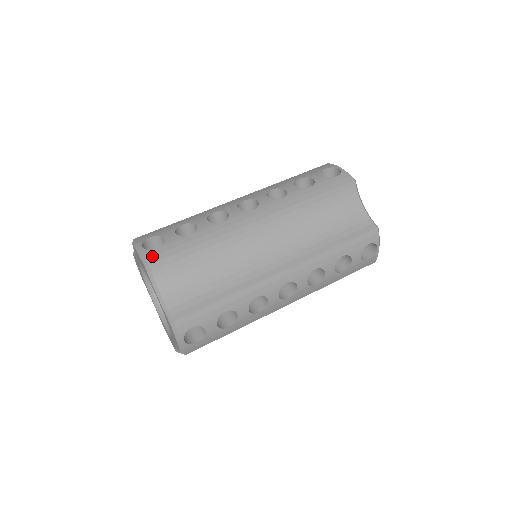
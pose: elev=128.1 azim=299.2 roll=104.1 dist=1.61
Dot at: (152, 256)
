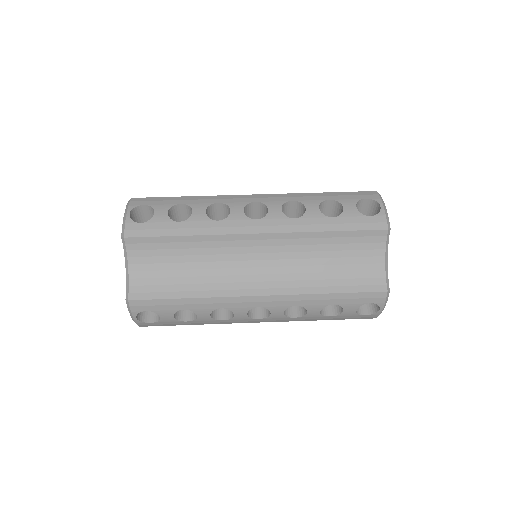
Dot at: (132, 229)
